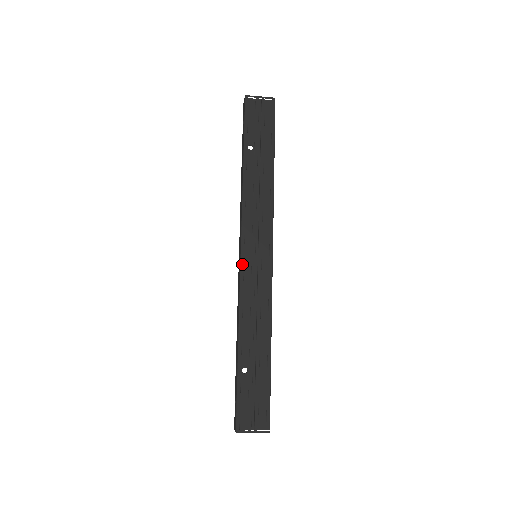
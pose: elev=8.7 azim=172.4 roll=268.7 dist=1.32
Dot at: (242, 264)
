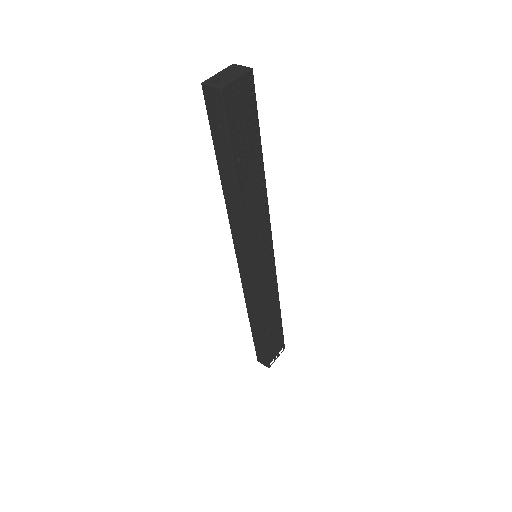
Dot at: (255, 277)
